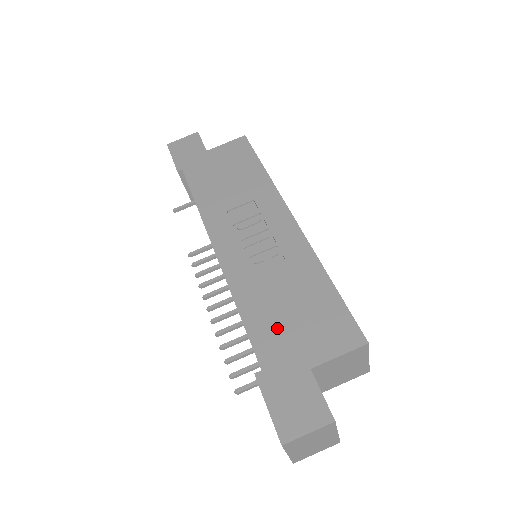
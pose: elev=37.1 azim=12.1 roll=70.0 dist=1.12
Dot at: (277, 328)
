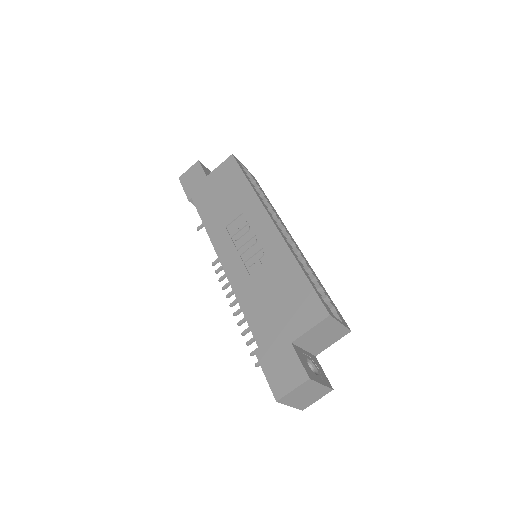
Dot at: (267, 316)
